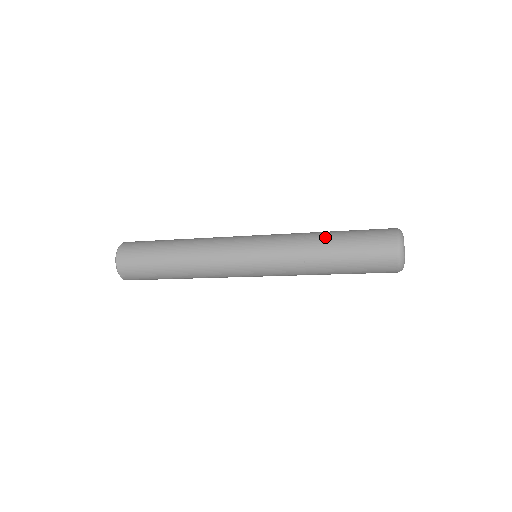
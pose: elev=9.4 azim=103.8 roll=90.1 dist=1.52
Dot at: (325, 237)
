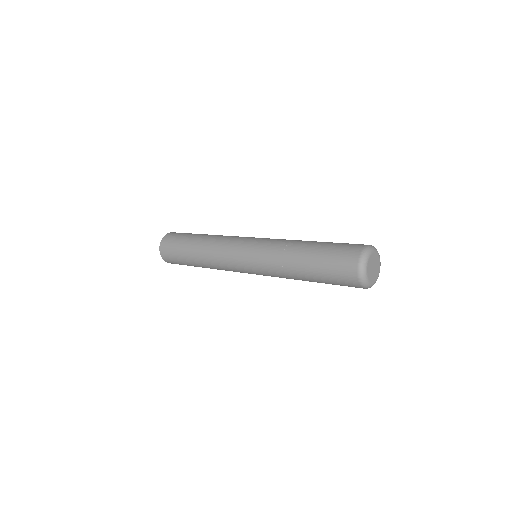
Dot at: (298, 266)
